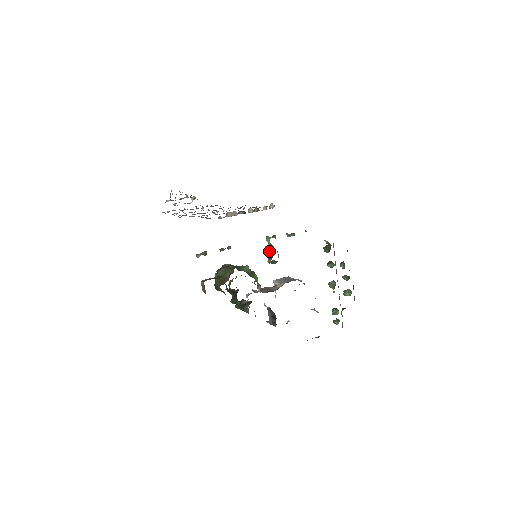
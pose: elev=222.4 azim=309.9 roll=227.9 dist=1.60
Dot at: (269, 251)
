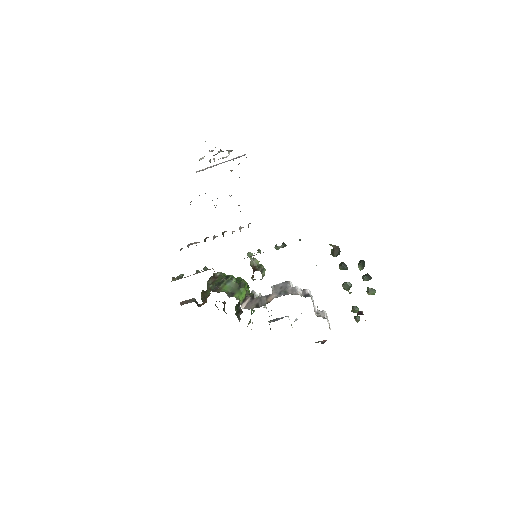
Dot at: (252, 268)
